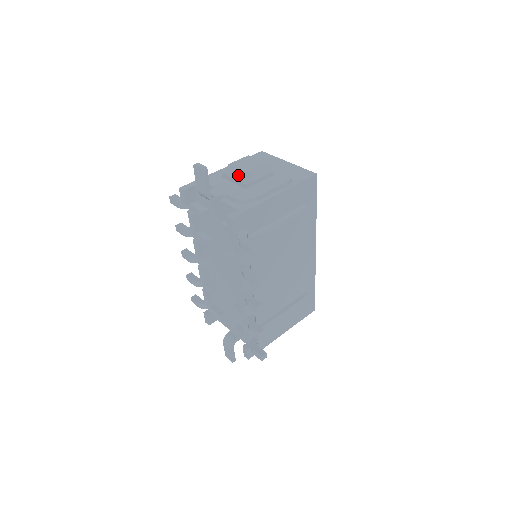
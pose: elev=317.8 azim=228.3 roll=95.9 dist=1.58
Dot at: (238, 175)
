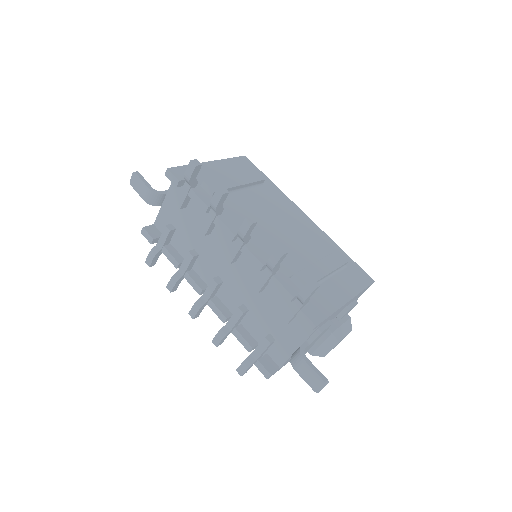
Dot at: occluded
